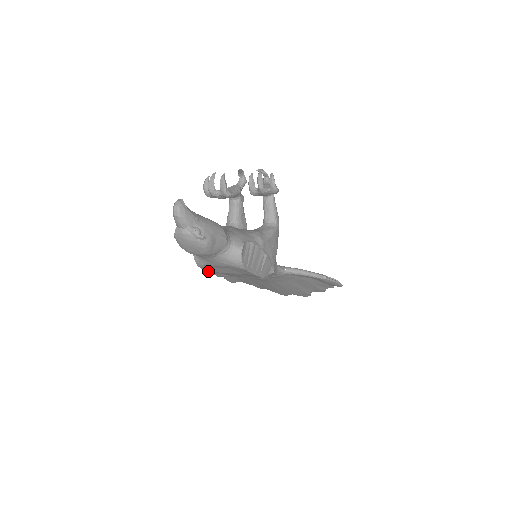
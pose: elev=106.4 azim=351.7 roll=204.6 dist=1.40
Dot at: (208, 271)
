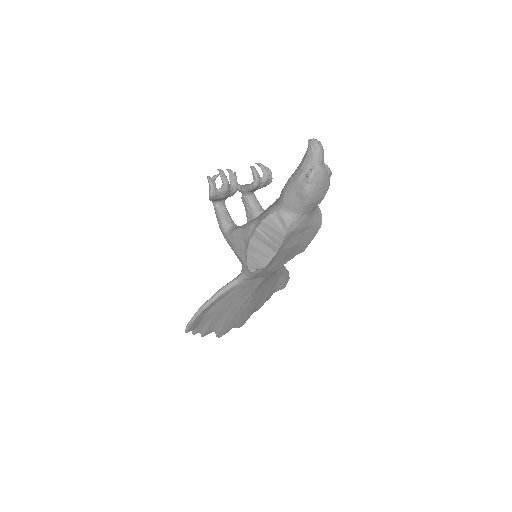
Dot at: (280, 248)
